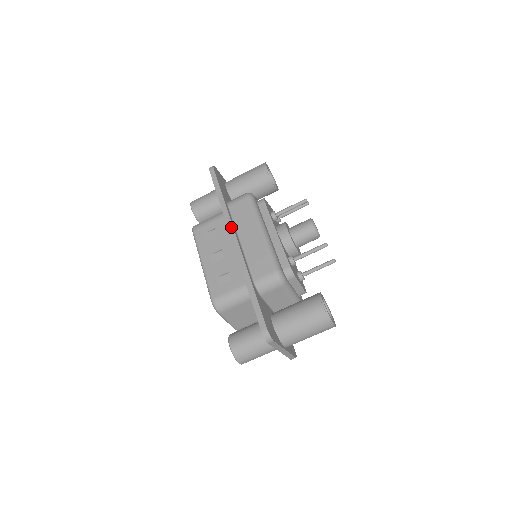
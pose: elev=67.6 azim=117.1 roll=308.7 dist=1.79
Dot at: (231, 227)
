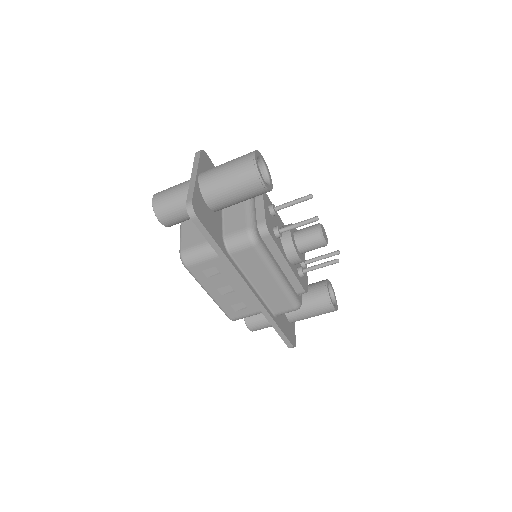
Dot at: (243, 282)
